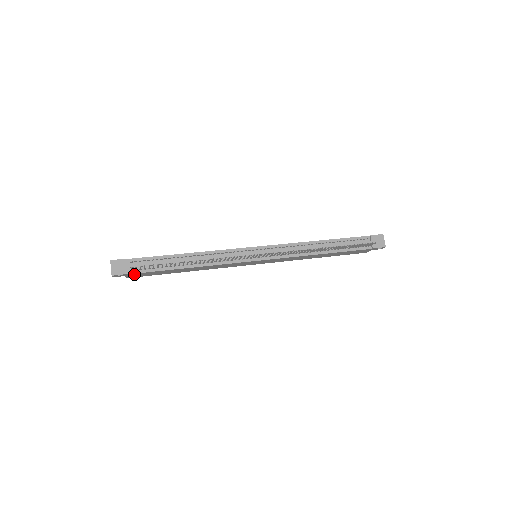
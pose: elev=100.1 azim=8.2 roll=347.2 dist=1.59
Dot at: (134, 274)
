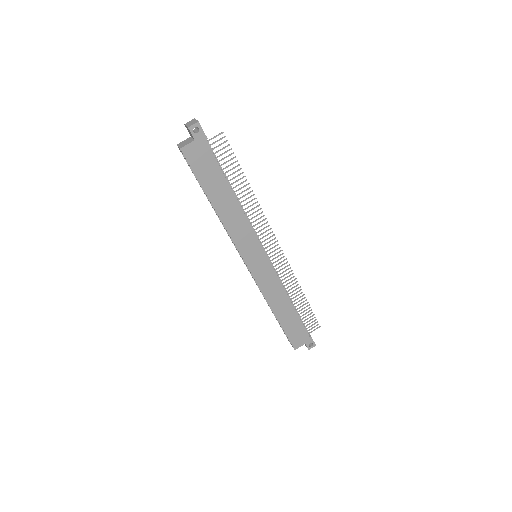
Dot at: (203, 147)
